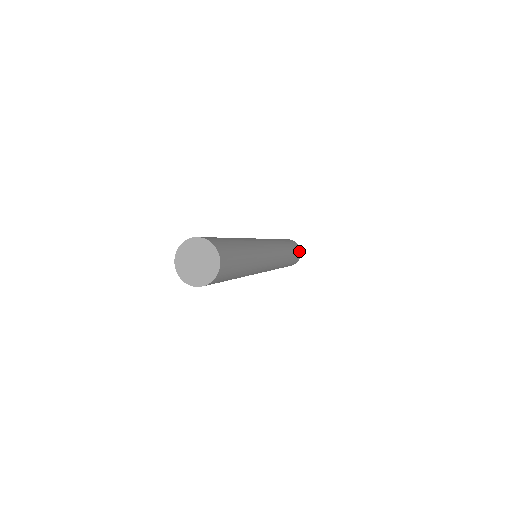
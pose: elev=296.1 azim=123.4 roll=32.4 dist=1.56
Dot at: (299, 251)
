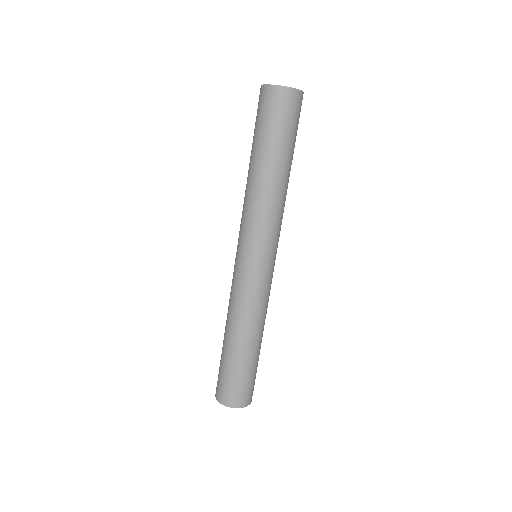
Dot at: (253, 390)
